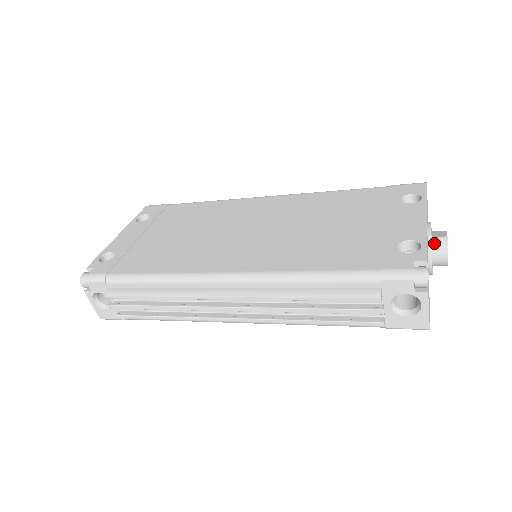
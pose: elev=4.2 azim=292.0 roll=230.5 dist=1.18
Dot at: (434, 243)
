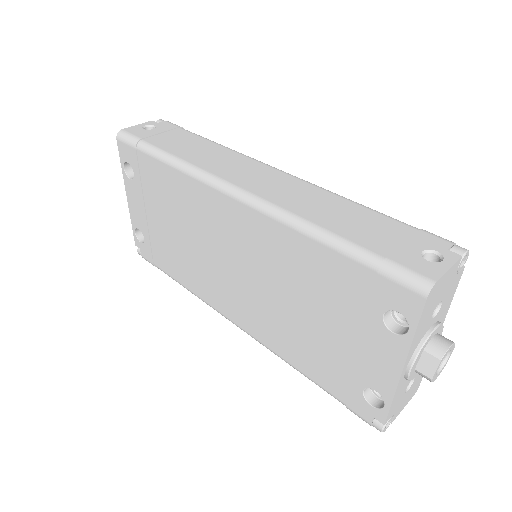
Dot at: occluded
